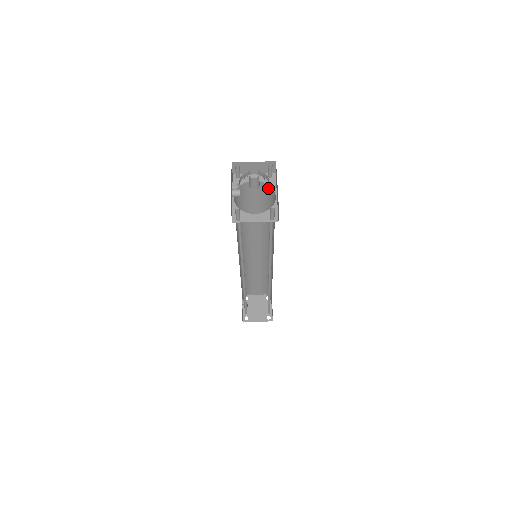
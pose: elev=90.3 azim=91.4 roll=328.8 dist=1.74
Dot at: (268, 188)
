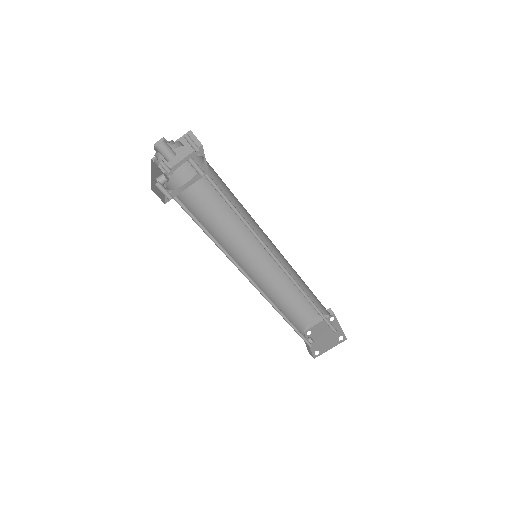
Dot at: (200, 161)
